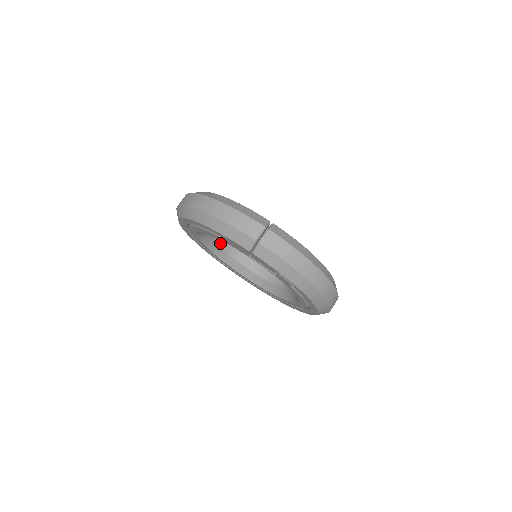
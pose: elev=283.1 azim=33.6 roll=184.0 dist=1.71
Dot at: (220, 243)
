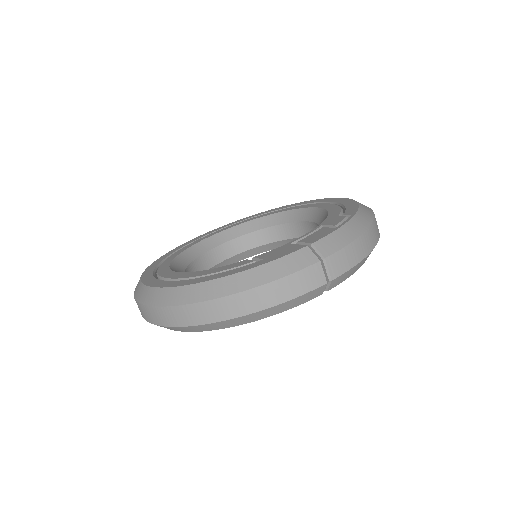
Dot at: occluded
